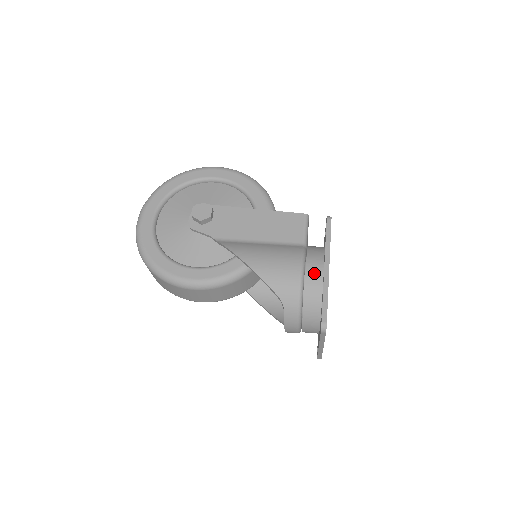
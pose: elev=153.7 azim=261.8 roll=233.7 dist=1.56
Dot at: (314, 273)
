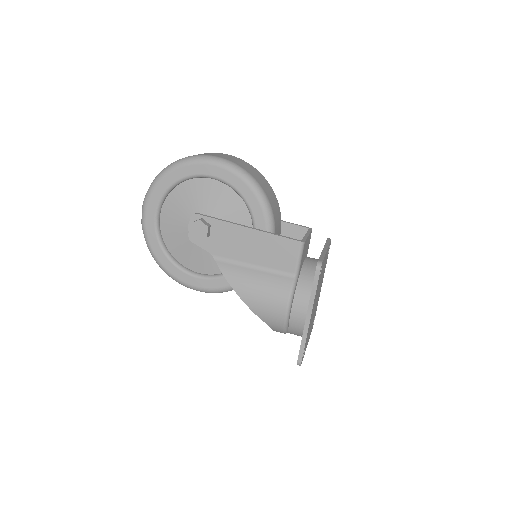
Dot at: (298, 314)
